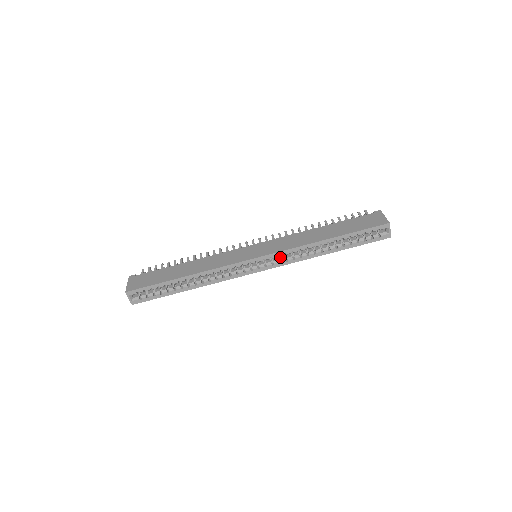
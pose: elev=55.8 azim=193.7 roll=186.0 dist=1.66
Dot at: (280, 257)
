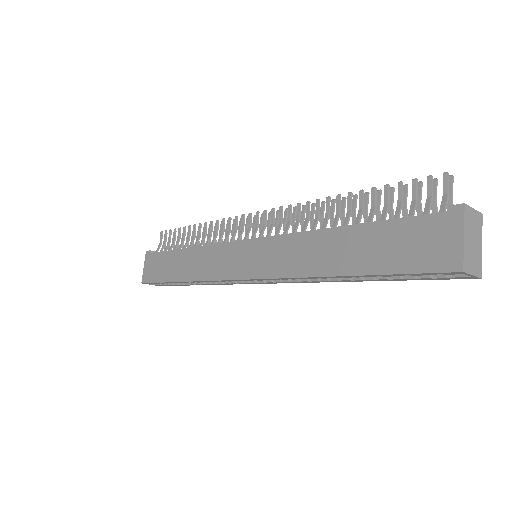
Dot at: occluded
